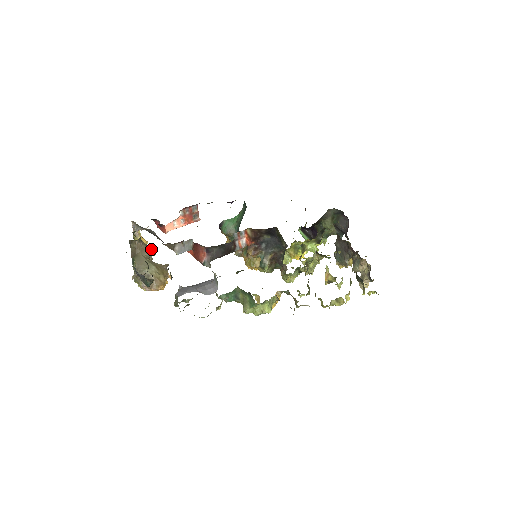
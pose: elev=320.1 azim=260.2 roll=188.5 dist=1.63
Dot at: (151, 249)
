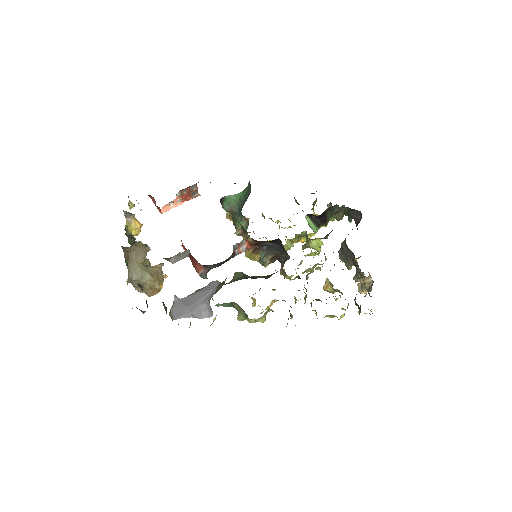
Dot at: (145, 248)
